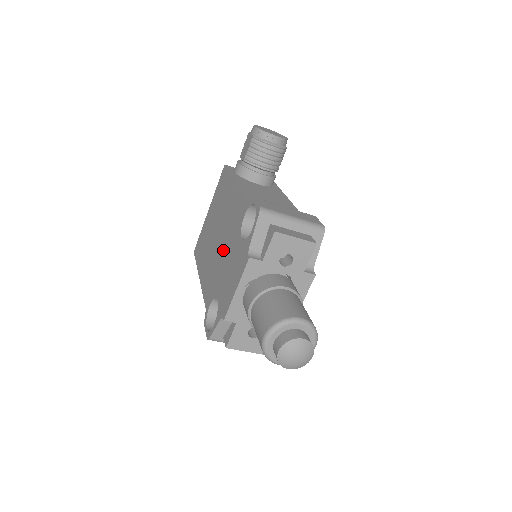
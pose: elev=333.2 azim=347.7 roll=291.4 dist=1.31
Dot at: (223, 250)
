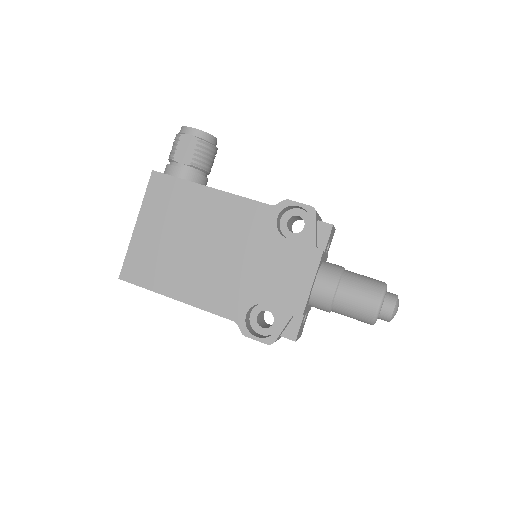
Dot at: (240, 258)
